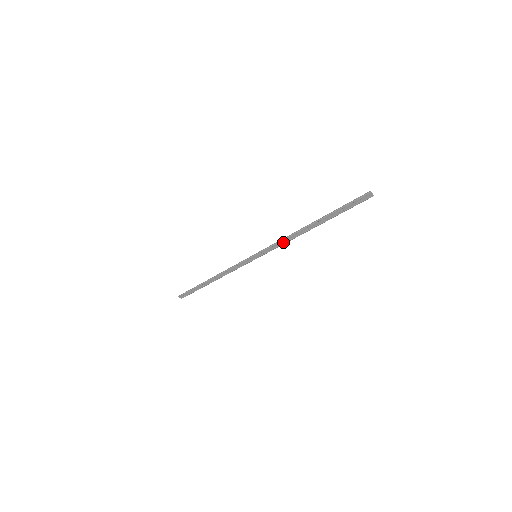
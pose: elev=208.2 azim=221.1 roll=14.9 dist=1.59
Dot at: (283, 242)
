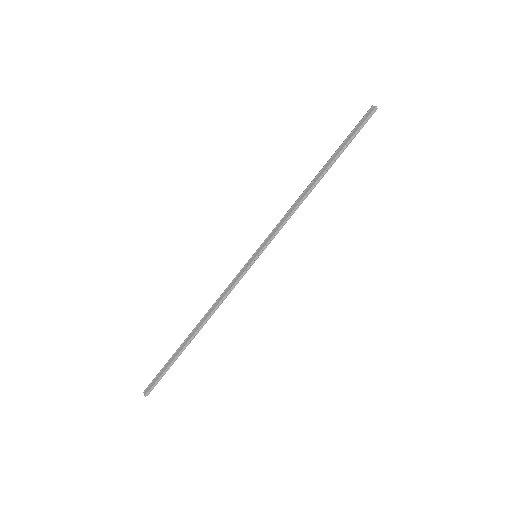
Dot at: (288, 215)
